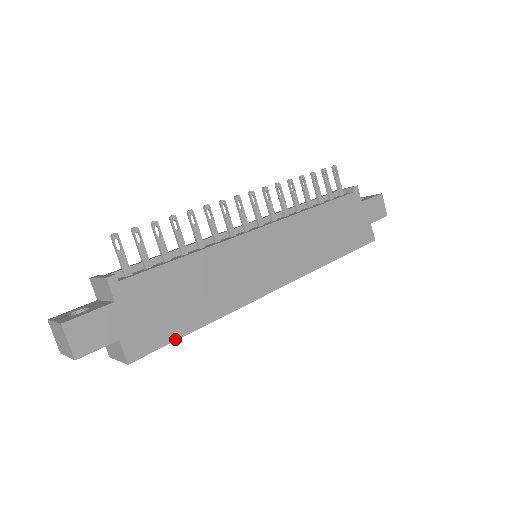
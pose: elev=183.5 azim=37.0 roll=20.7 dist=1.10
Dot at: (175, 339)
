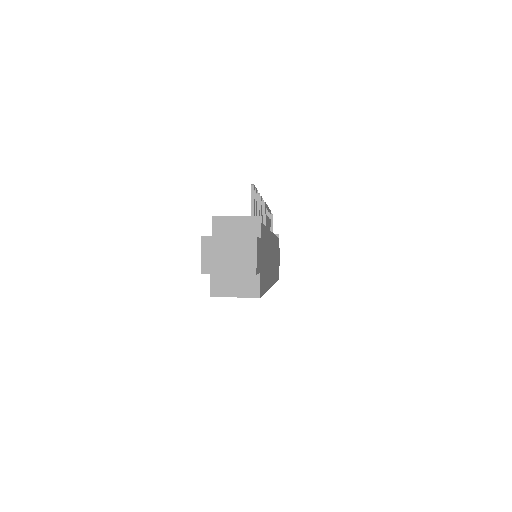
Dot at: (264, 292)
